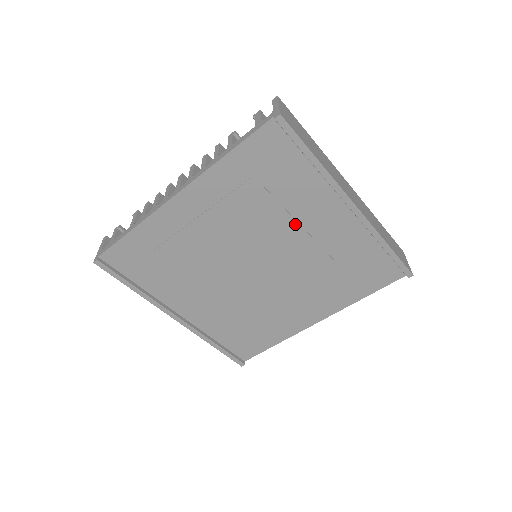
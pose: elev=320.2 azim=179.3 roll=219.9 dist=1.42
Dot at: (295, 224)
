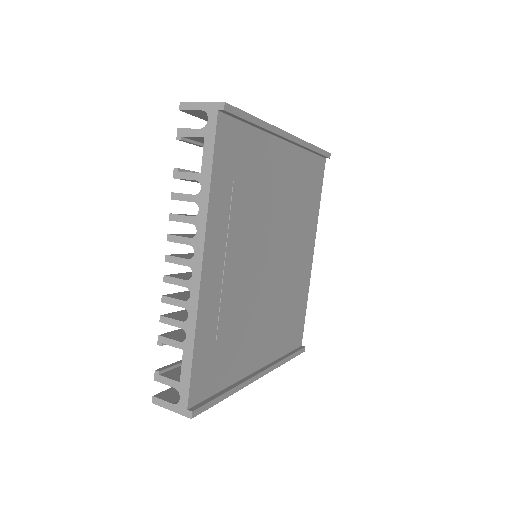
Dot at: (271, 192)
